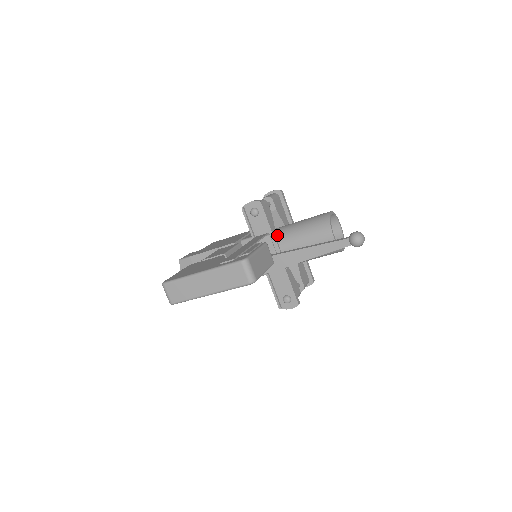
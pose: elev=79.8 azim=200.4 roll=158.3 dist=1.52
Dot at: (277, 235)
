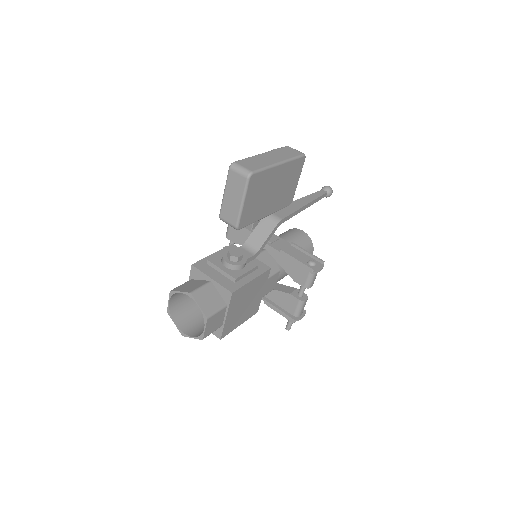
Dot at: occluded
